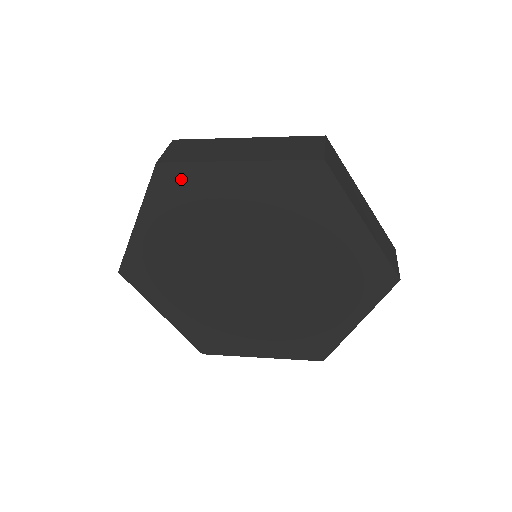
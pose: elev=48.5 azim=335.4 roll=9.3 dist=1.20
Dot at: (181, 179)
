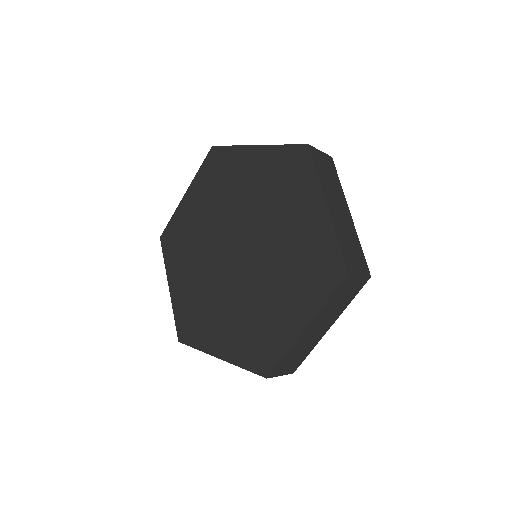
Dot at: (172, 233)
